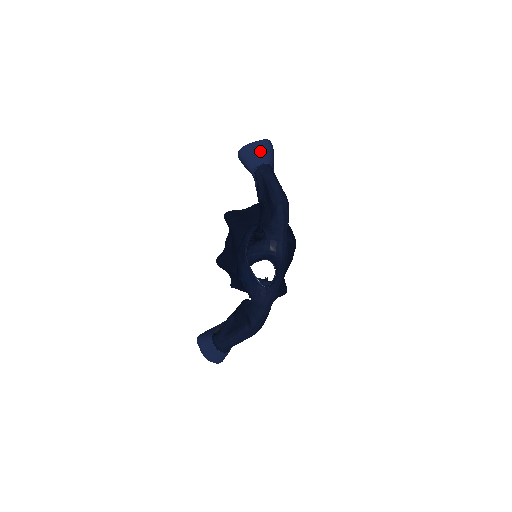
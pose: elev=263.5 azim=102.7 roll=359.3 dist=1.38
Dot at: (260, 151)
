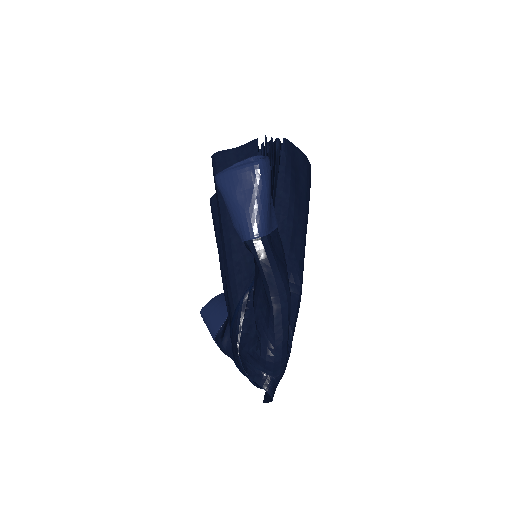
Dot at: (248, 201)
